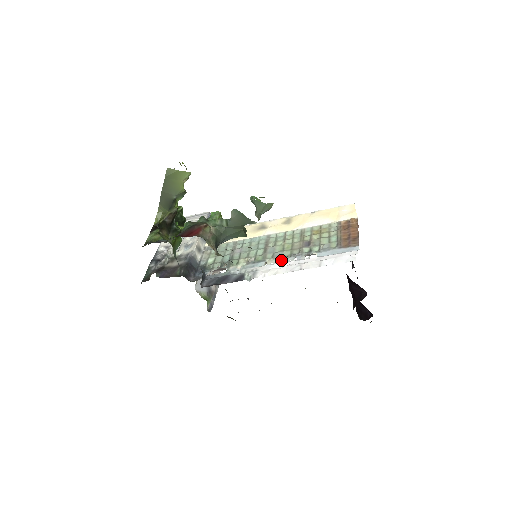
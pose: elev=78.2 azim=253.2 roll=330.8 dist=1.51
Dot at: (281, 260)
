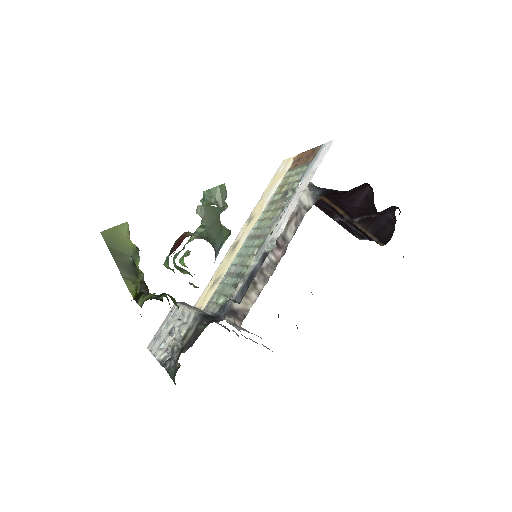
Dot at: (279, 253)
